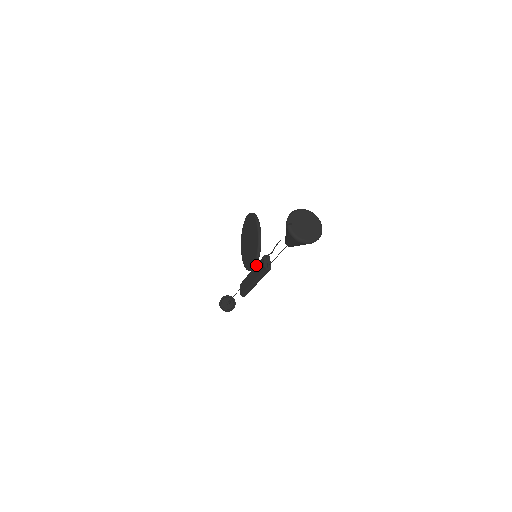
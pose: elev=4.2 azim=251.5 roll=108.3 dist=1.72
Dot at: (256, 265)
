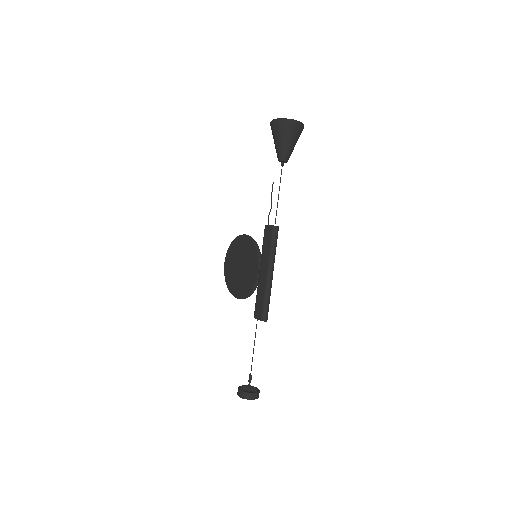
Dot at: (262, 249)
